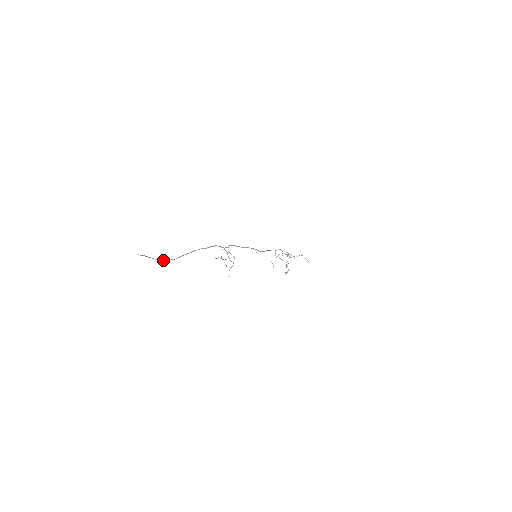
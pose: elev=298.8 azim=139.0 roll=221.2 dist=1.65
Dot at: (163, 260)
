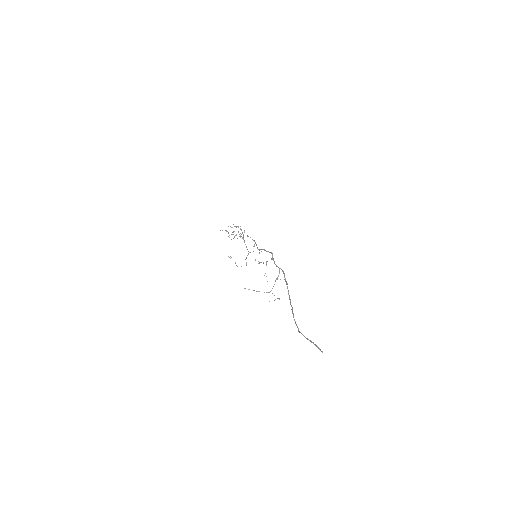
Dot at: occluded
